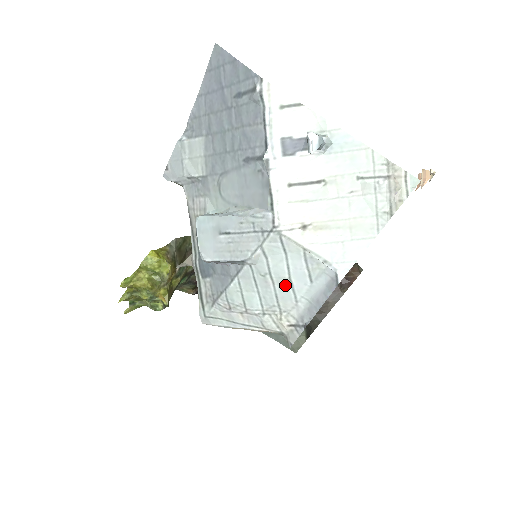
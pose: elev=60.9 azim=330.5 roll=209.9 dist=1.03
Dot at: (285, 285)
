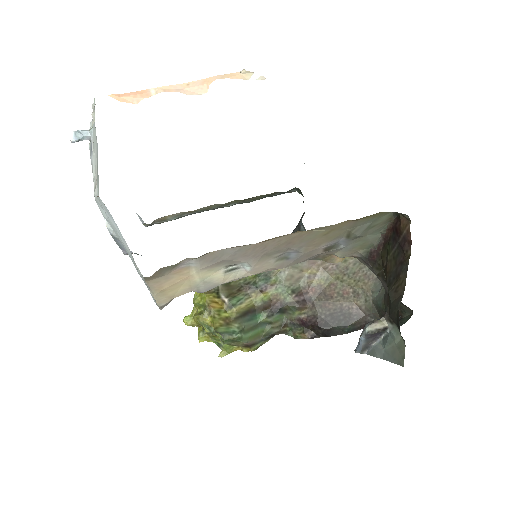
Dot at: (117, 233)
